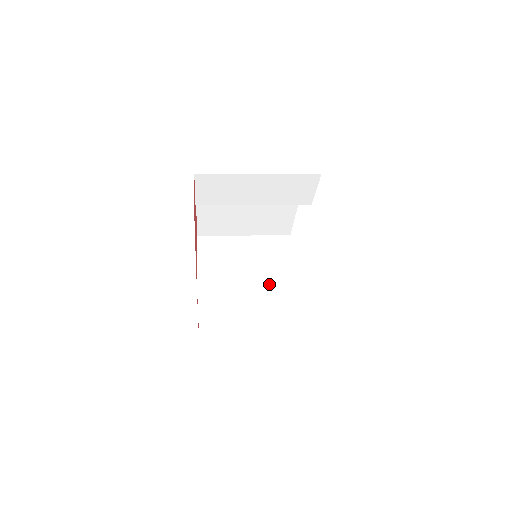
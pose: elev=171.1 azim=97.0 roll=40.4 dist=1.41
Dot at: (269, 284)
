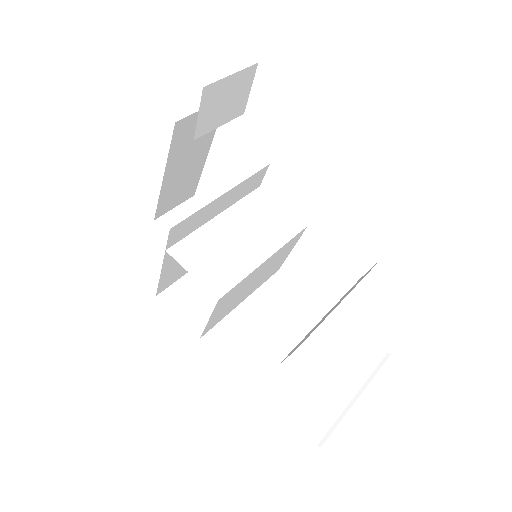
Dot at: (260, 282)
